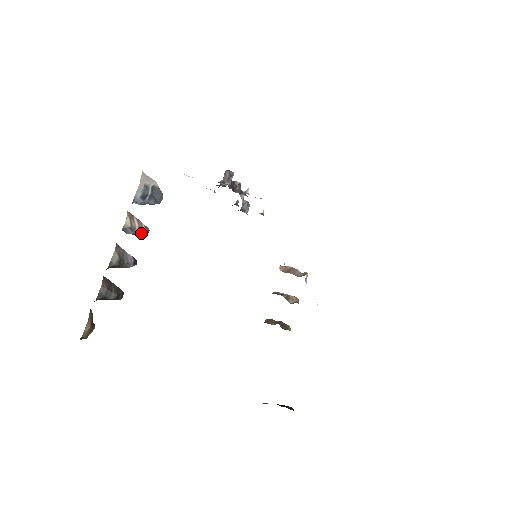
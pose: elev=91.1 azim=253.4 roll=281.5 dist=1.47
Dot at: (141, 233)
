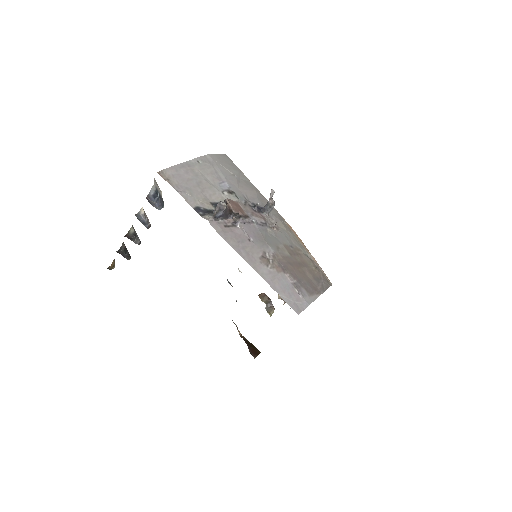
Dot at: (148, 223)
